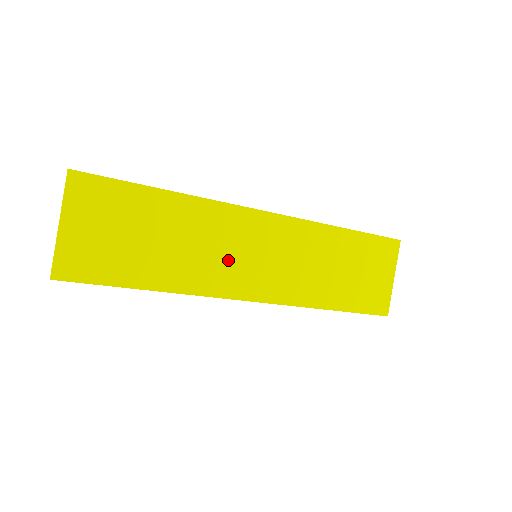
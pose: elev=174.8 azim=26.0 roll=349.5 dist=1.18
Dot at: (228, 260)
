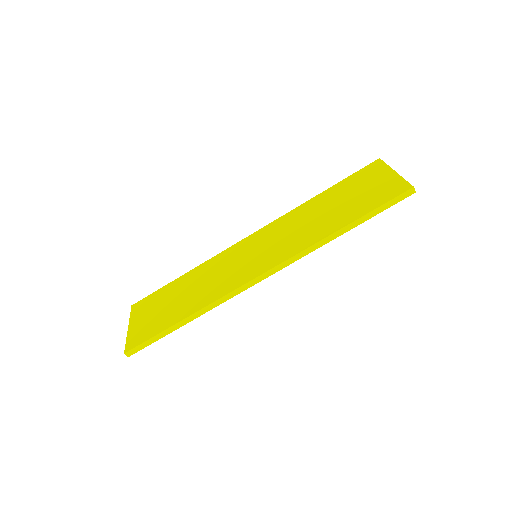
Dot at: (233, 271)
